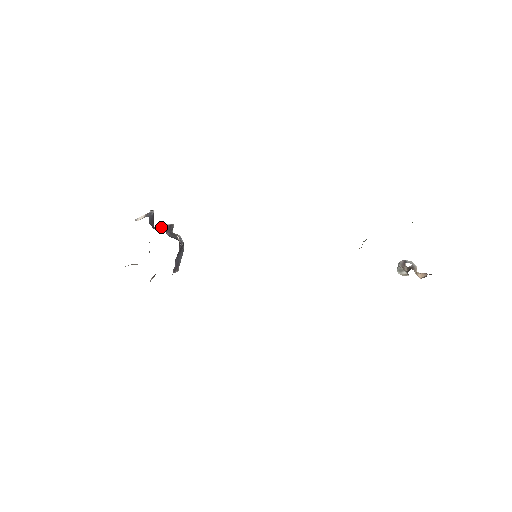
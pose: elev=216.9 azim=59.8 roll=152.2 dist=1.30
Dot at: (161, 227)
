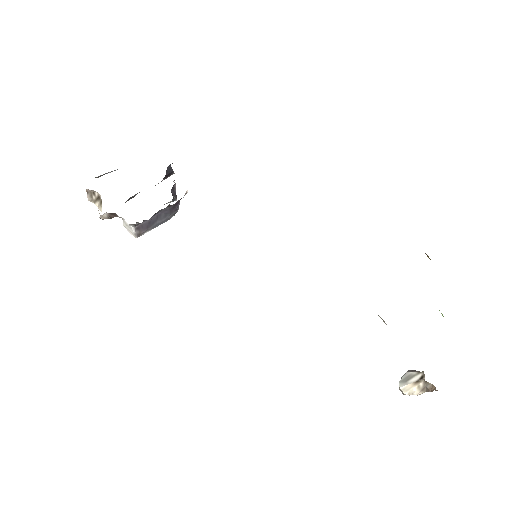
Dot at: occluded
